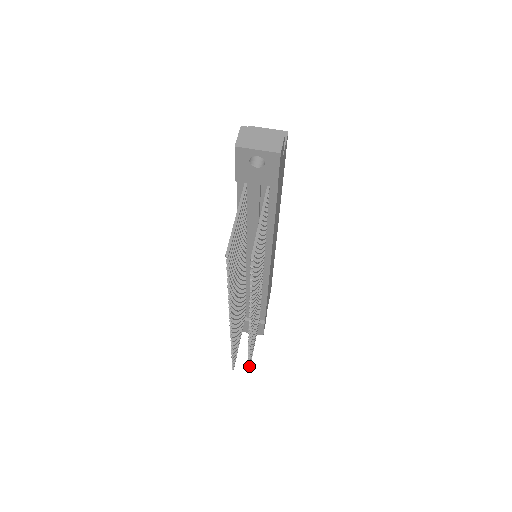
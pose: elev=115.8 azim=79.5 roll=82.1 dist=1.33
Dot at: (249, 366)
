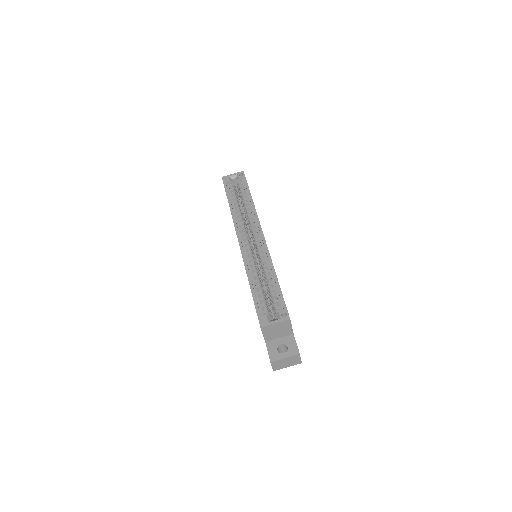
Dot at: occluded
